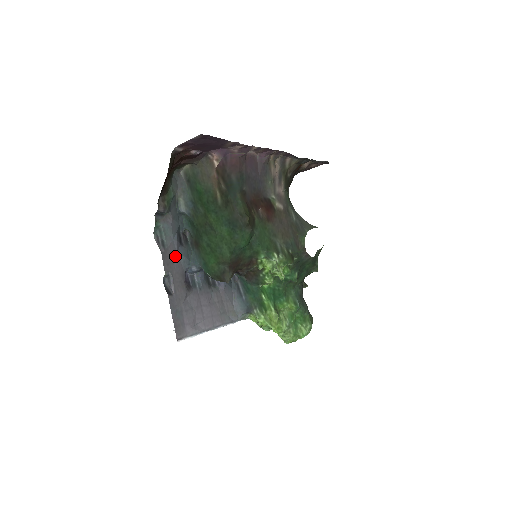
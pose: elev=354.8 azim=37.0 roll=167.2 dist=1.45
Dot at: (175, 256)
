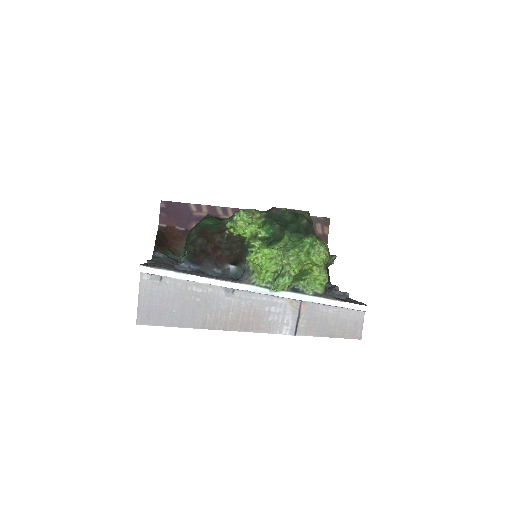
Dot at: (165, 263)
